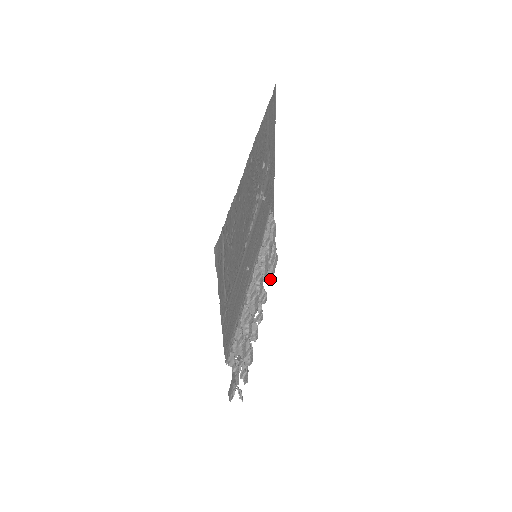
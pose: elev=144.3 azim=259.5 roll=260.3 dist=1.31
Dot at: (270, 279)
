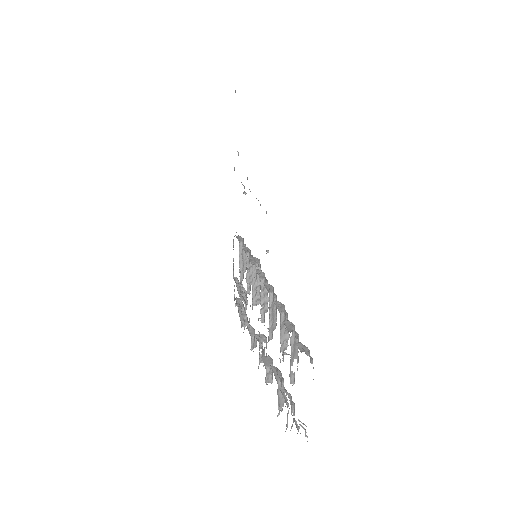
Dot at: (248, 323)
